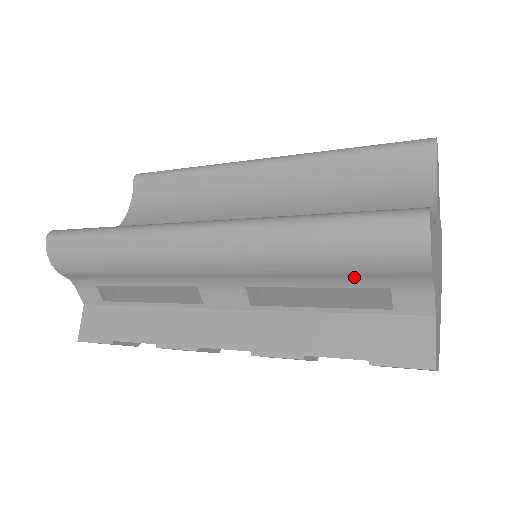
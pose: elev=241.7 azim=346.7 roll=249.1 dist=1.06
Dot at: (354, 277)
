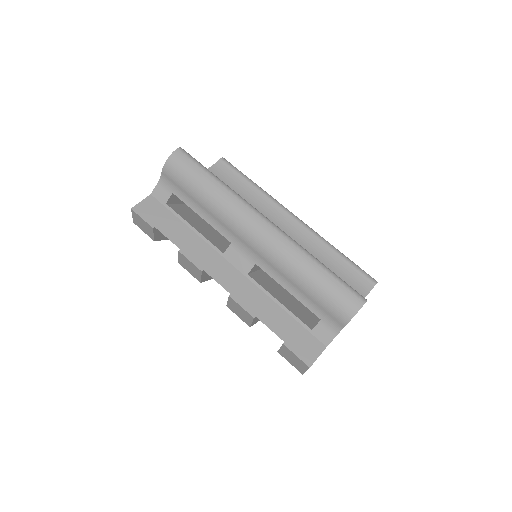
Dot at: (312, 301)
